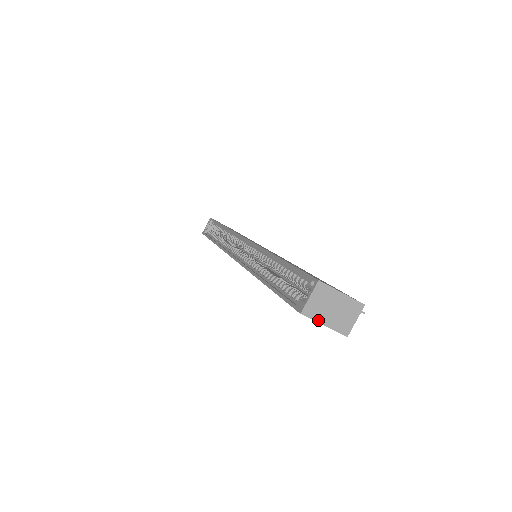
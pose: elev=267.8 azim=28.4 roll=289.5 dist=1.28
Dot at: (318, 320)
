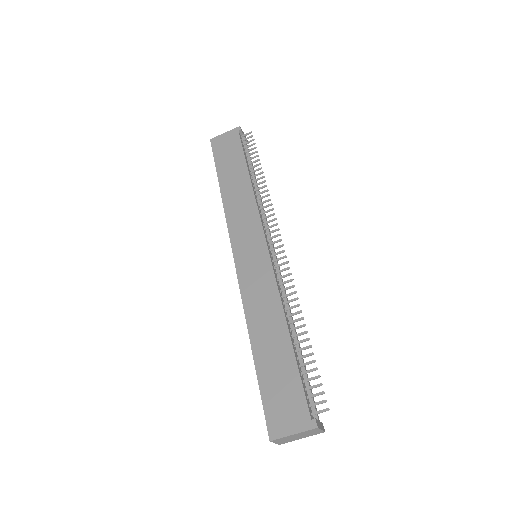
Dot at: (294, 440)
